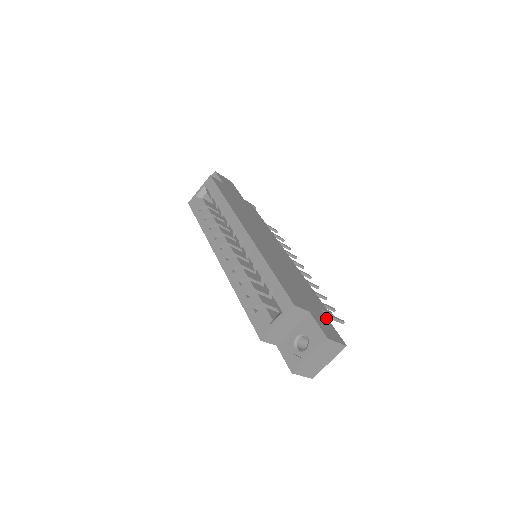
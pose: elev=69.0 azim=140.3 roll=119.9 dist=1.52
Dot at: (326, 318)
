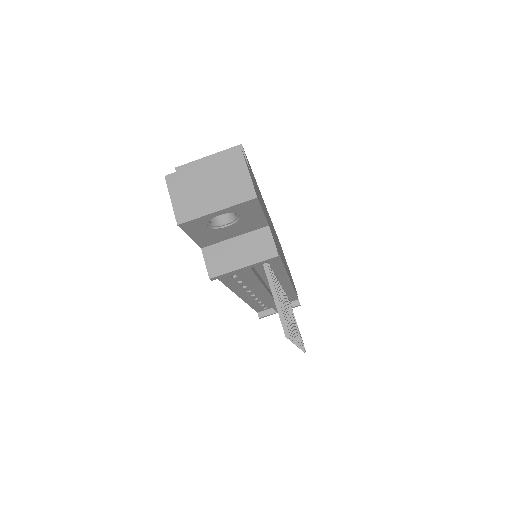
Dot at: occluded
